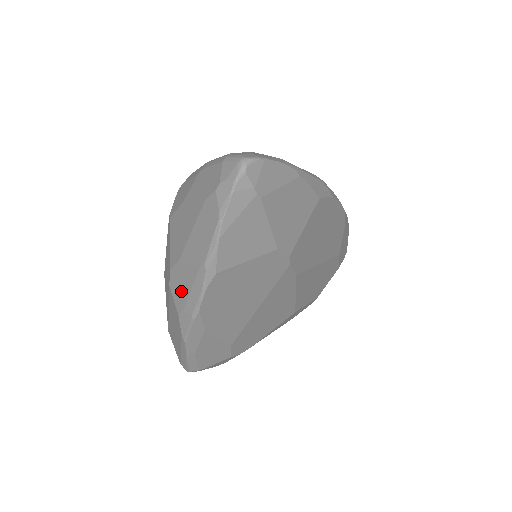
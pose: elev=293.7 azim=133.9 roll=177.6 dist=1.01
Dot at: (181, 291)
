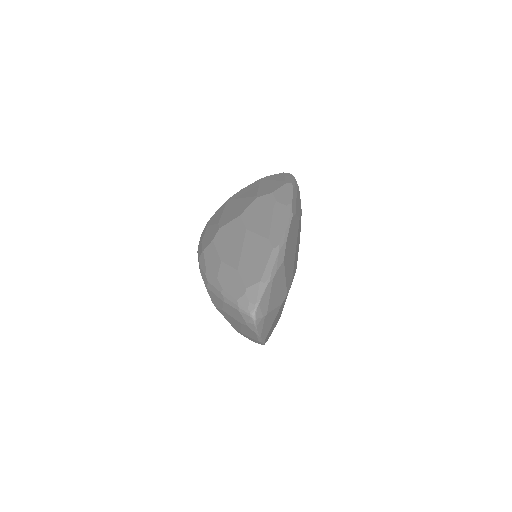
Dot at: (250, 339)
